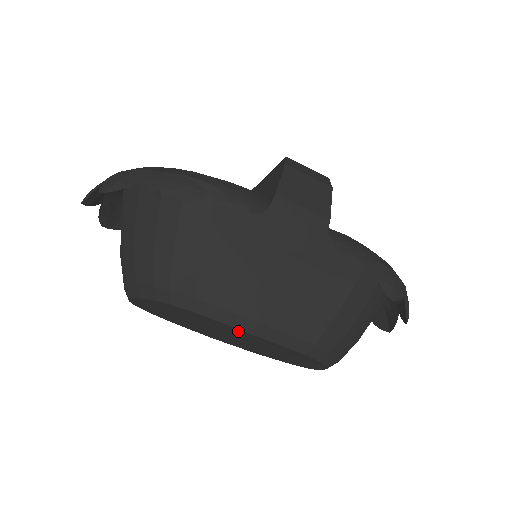
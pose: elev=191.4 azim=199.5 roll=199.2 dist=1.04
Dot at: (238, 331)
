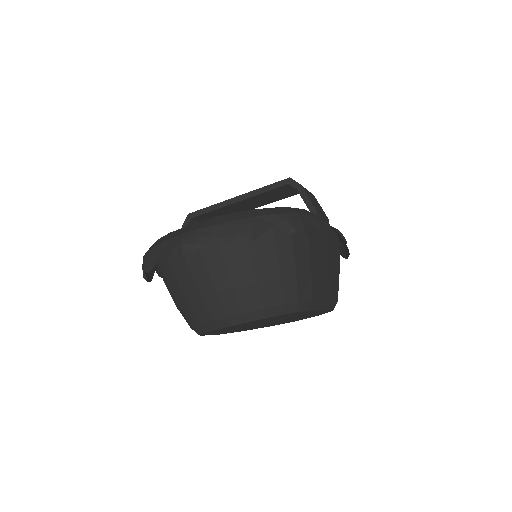
Dot at: (312, 312)
